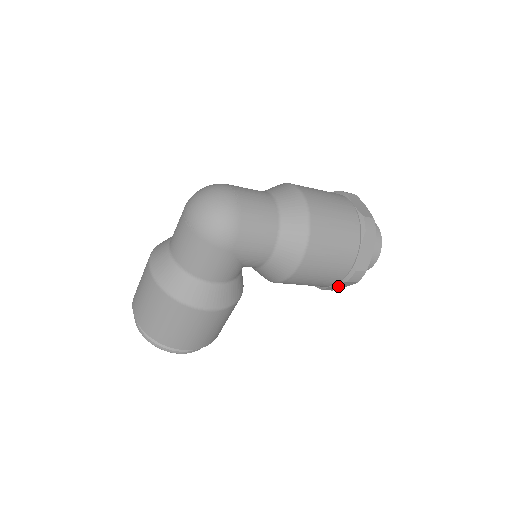
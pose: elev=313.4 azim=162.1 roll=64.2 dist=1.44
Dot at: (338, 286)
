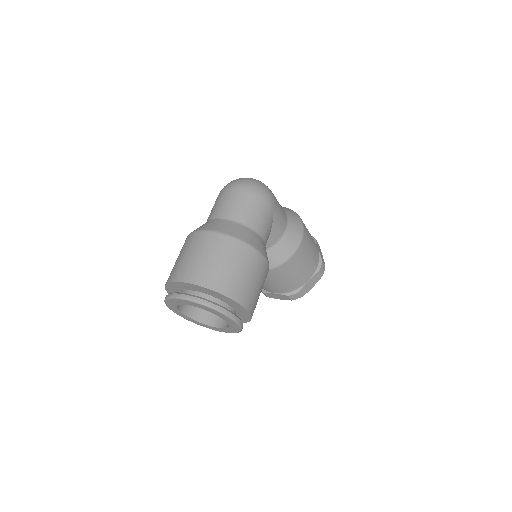
Dot at: (310, 284)
